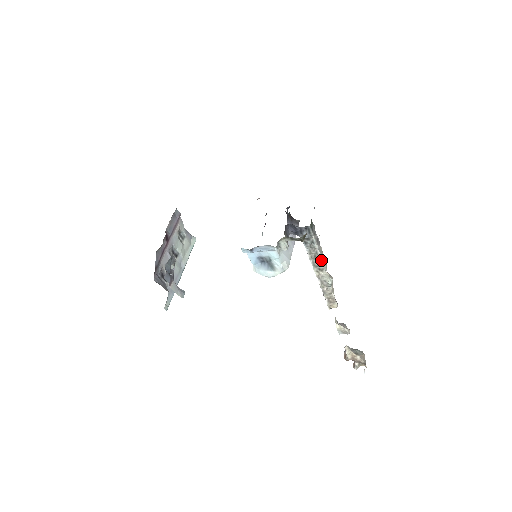
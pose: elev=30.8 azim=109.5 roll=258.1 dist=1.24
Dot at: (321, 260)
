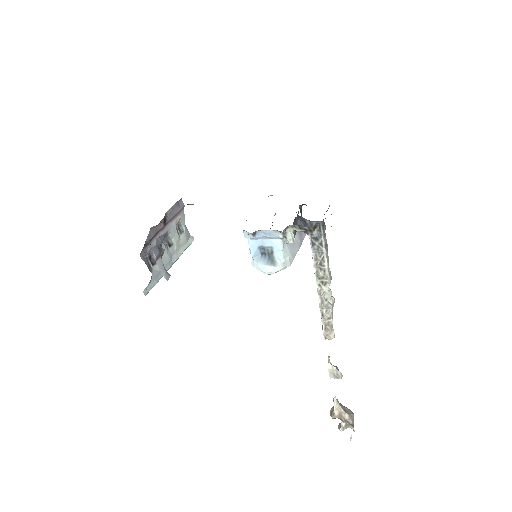
Dot at: (326, 270)
